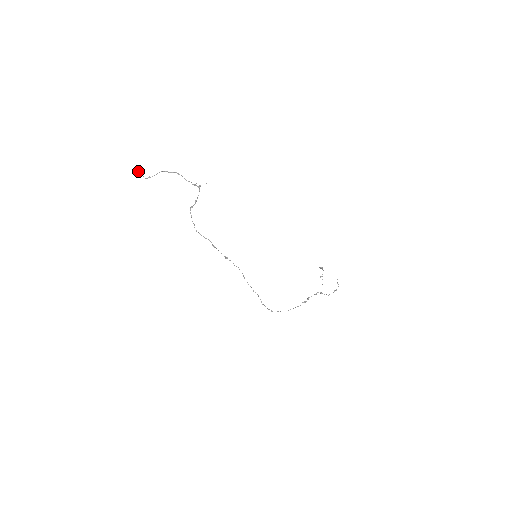
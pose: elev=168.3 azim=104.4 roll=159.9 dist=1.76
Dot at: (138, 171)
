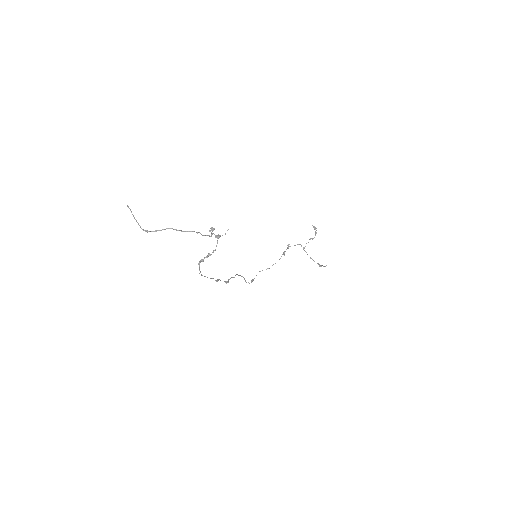
Dot at: occluded
